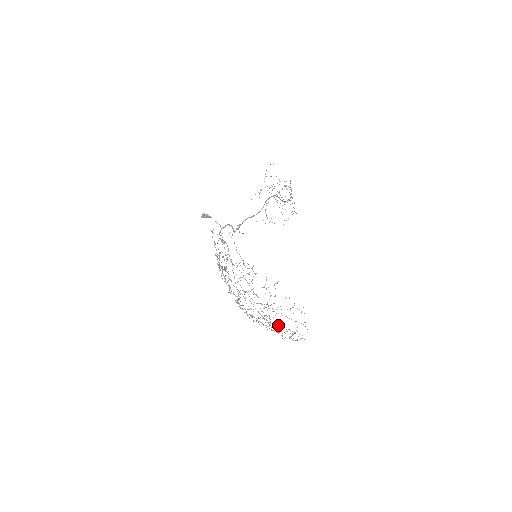
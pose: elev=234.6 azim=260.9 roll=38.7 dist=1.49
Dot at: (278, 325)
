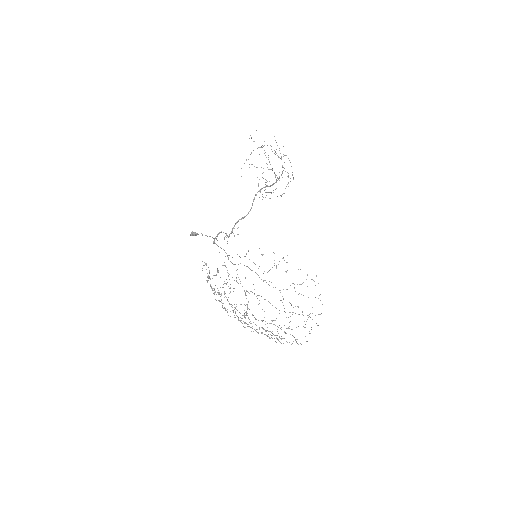
Dot at: (292, 312)
